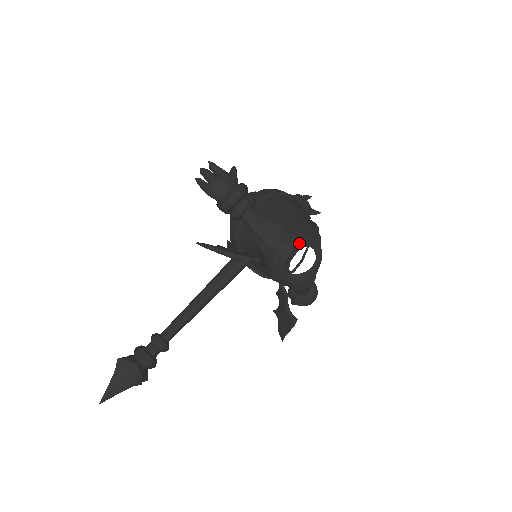
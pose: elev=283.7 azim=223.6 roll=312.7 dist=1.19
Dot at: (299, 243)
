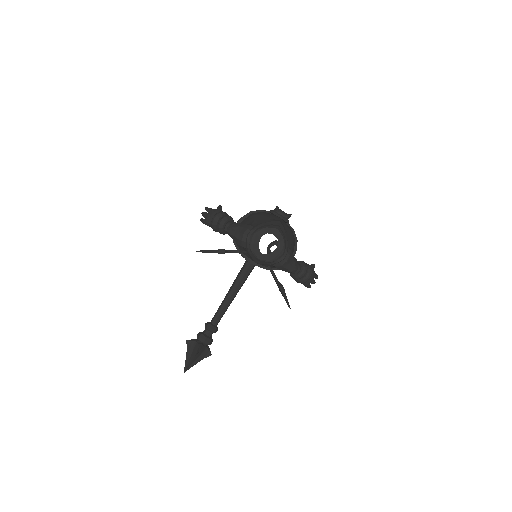
Dot at: (259, 233)
